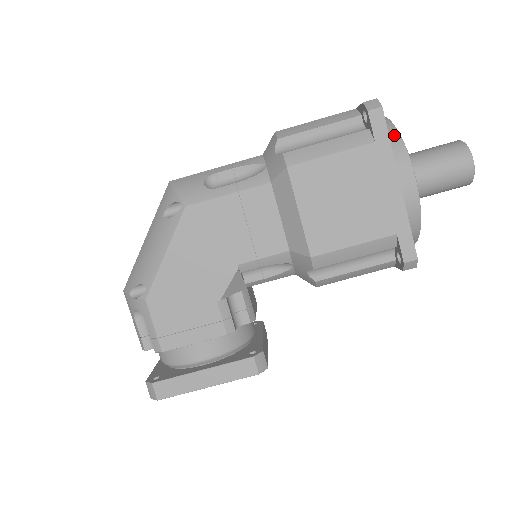
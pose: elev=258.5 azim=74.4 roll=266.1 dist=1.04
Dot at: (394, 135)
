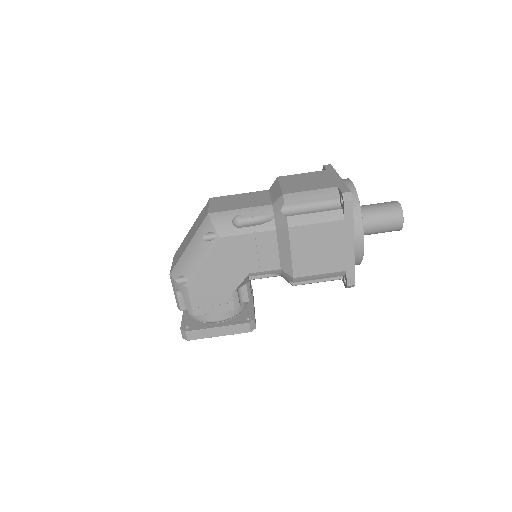
Dot at: (357, 209)
